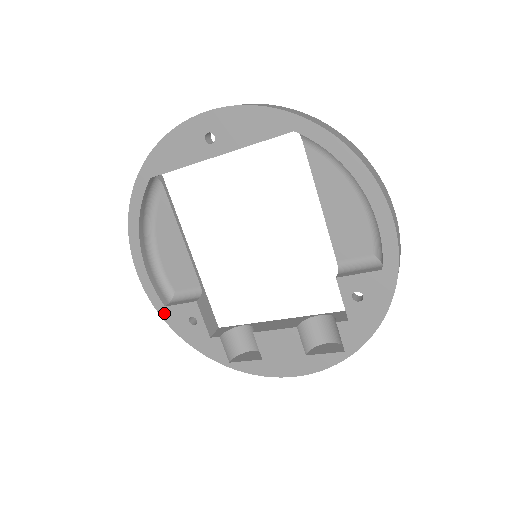
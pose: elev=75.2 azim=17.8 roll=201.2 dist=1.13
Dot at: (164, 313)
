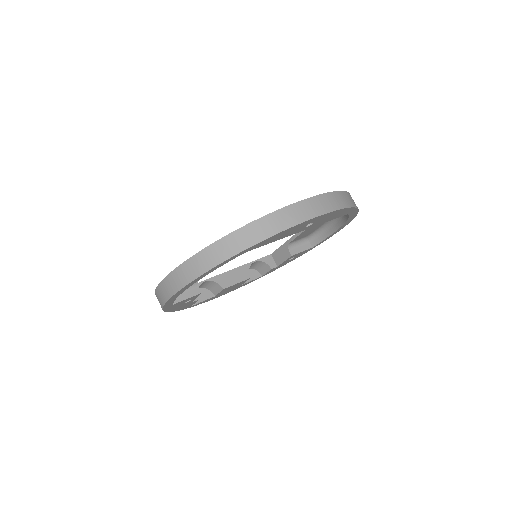
Dot at: (168, 308)
